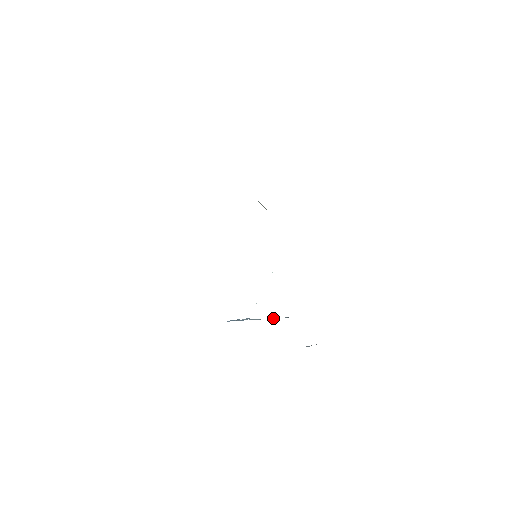
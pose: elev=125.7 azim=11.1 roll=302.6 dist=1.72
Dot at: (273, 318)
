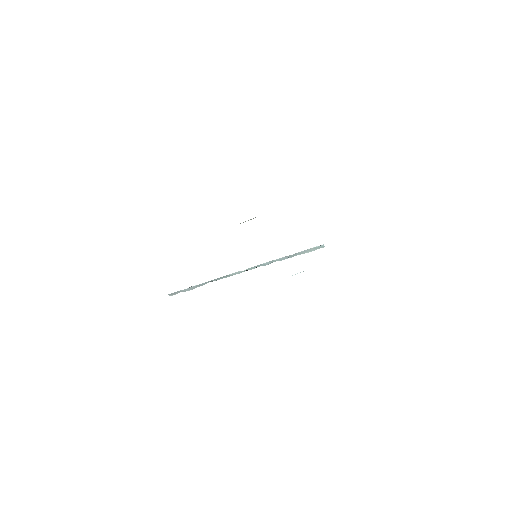
Dot at: occluded
